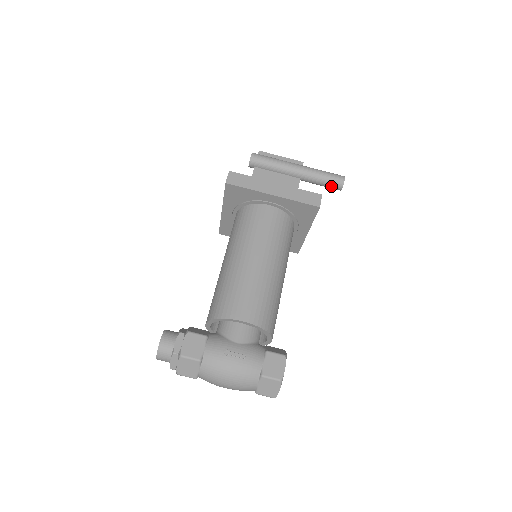
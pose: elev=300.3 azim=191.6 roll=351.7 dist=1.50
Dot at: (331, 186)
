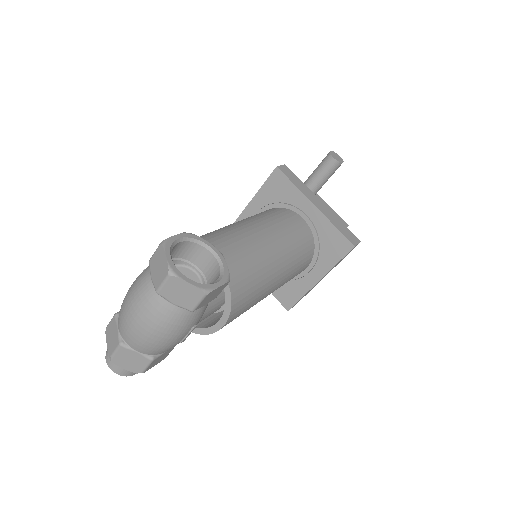
Dot at: (325, 167)
